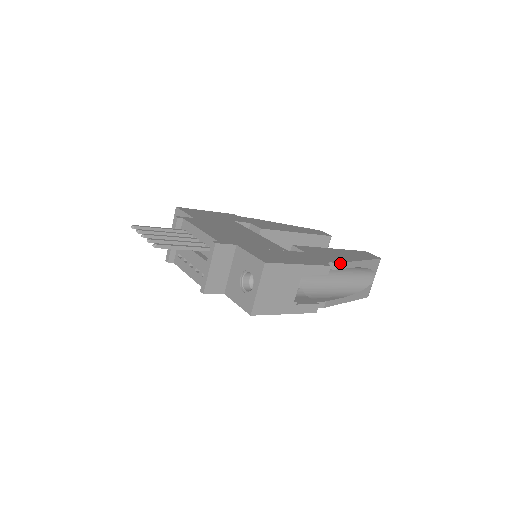
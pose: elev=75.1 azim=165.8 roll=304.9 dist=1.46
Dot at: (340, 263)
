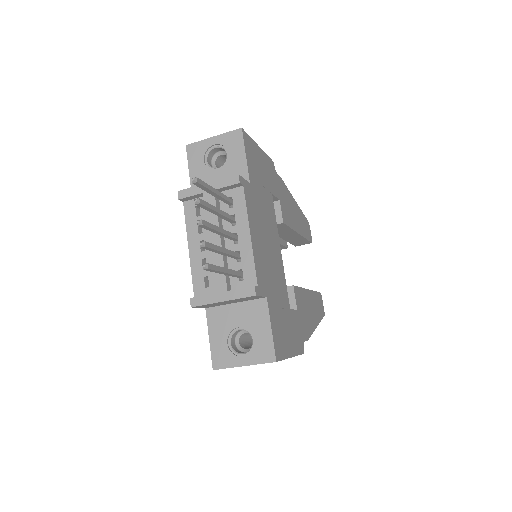
Dot at: (308, 339)
